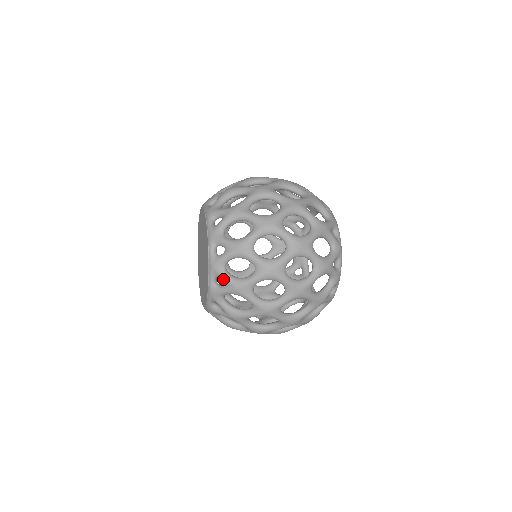
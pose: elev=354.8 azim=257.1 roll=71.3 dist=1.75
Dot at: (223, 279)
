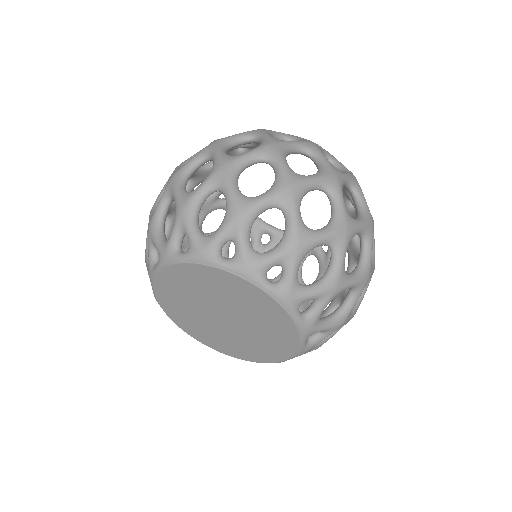
Dot at: (323, 331)
